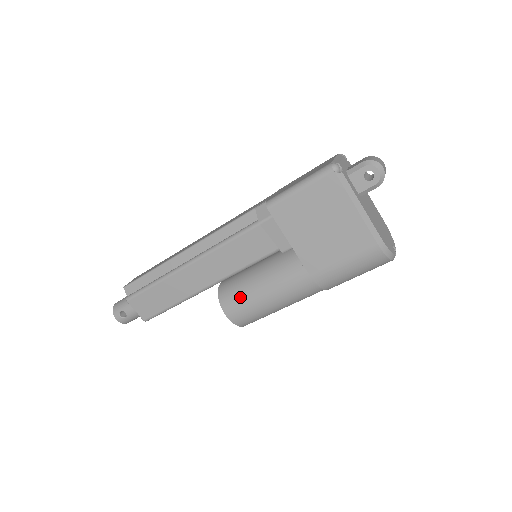
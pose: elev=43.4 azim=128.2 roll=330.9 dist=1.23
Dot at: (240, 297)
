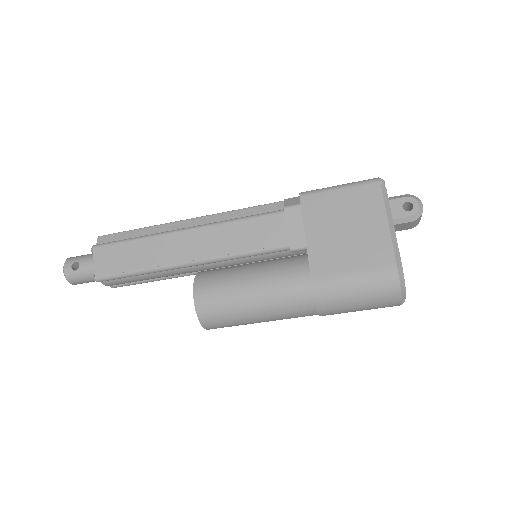
Dot at: (221, 280)
